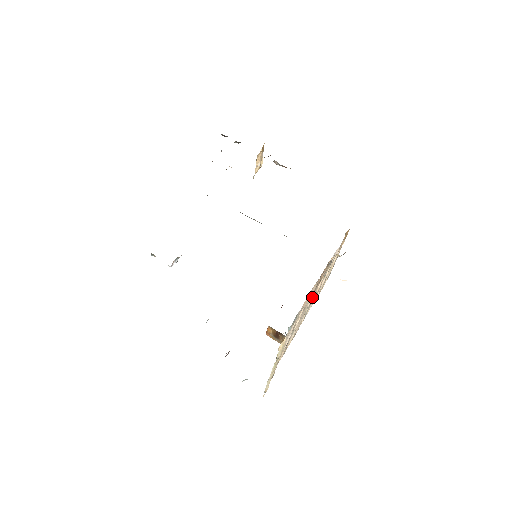
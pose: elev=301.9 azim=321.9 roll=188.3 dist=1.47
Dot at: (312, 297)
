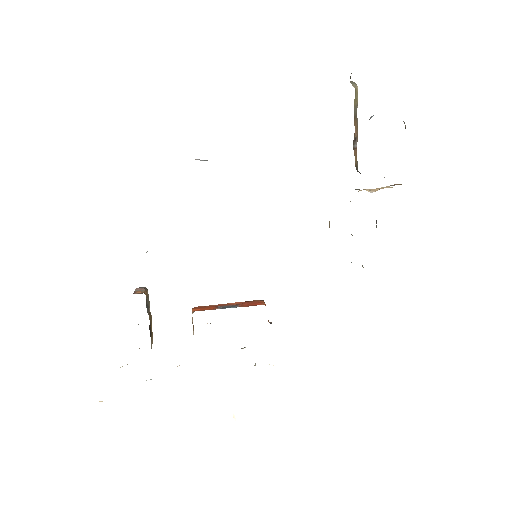
Dot at: occluded
